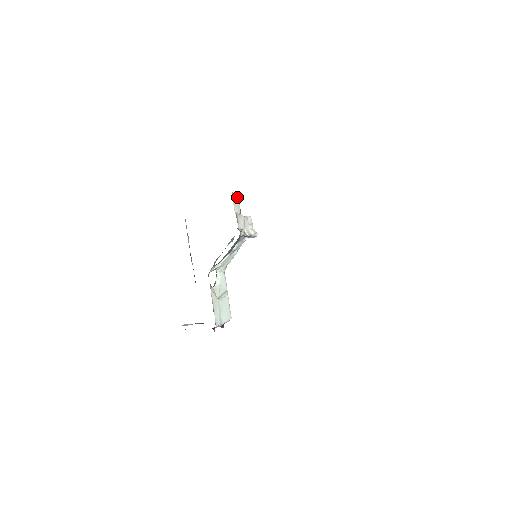
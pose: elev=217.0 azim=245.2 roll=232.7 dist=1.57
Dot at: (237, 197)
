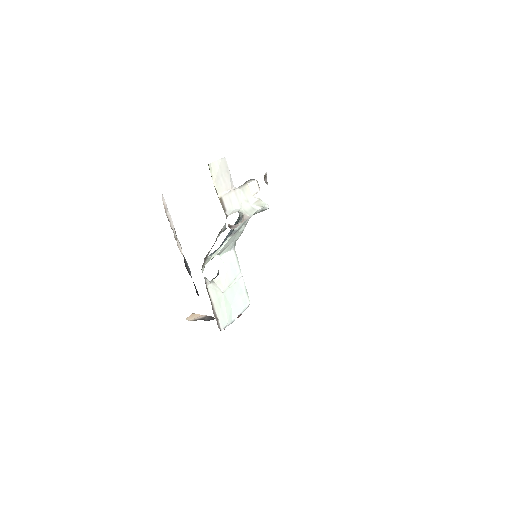
Dot at: (223, 165)
